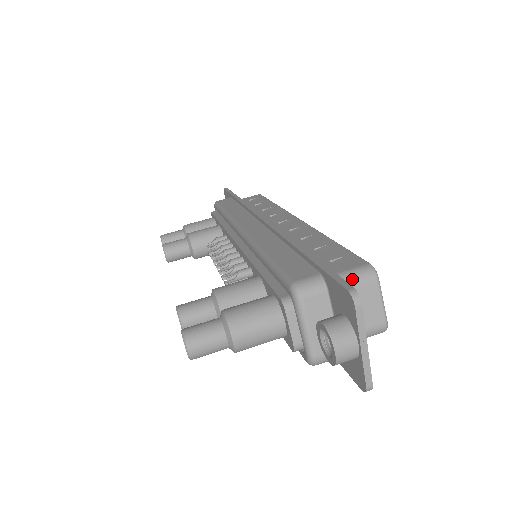
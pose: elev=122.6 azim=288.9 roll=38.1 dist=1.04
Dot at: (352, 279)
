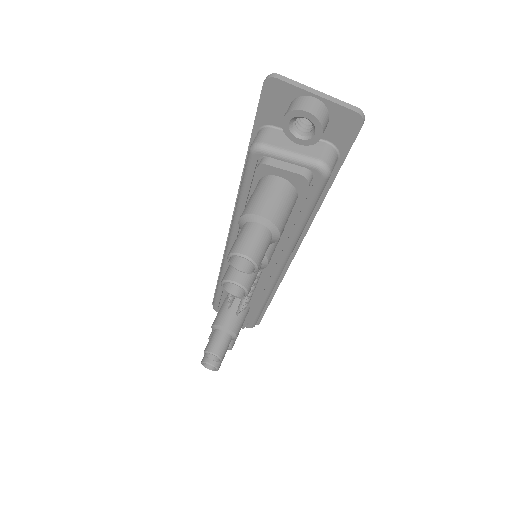
Dot at: occluded
